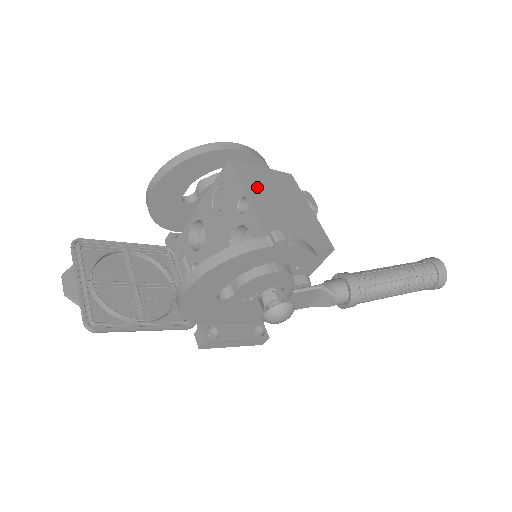
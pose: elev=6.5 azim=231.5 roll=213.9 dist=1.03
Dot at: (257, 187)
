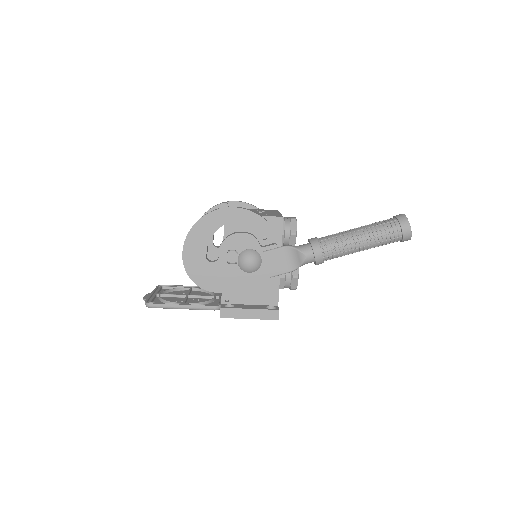
Dot at: occluded
